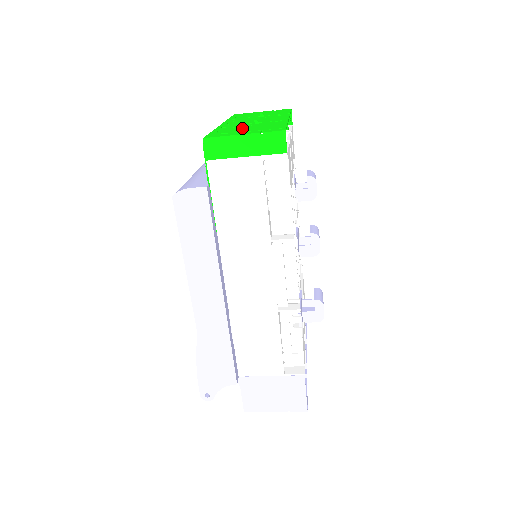
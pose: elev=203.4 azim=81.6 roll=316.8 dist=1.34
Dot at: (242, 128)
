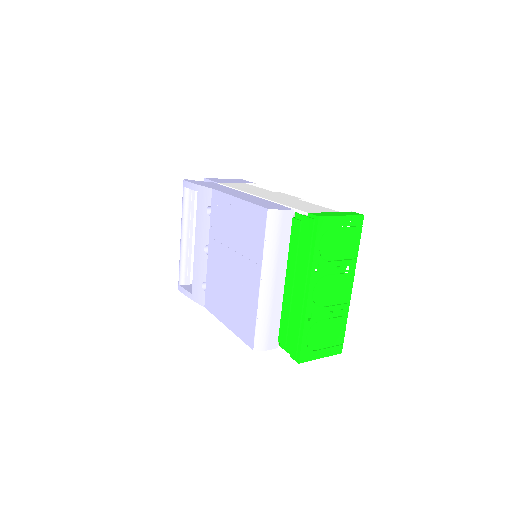
Dot at: (321, 332)
